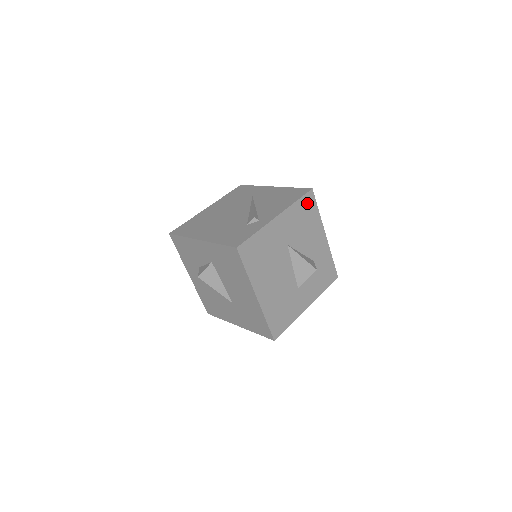
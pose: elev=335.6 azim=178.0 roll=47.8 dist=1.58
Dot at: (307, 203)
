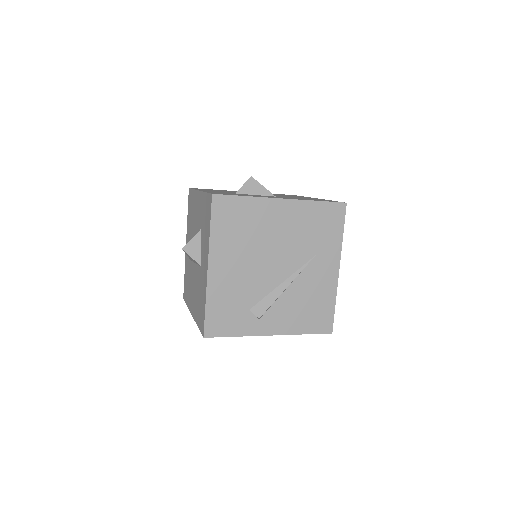
Dot at: occluded
